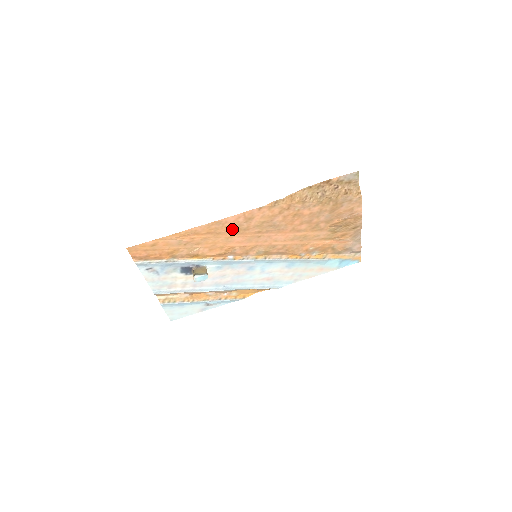
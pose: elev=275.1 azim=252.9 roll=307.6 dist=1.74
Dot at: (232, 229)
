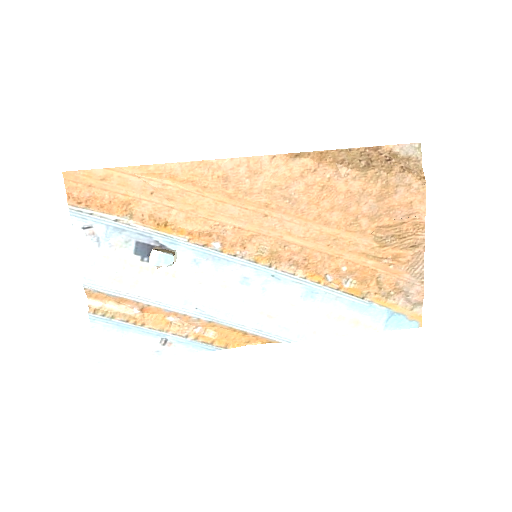
Dot at: (226, 186)
